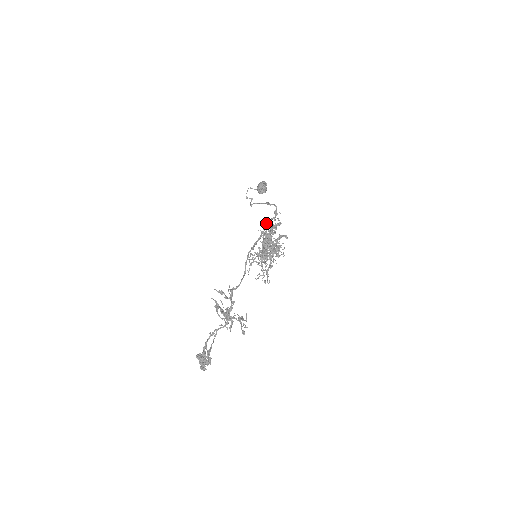
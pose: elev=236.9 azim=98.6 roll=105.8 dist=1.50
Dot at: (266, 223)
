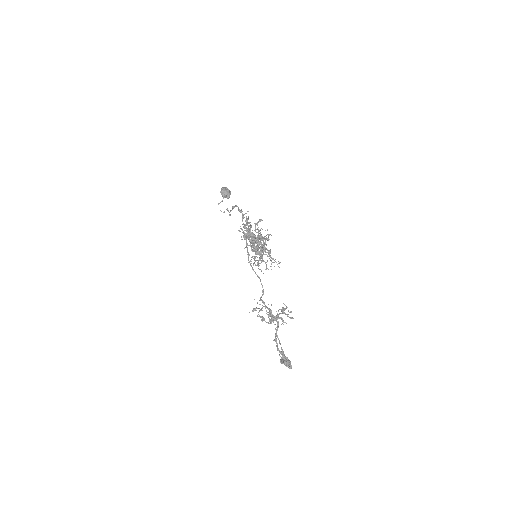
Dot at: occluded
